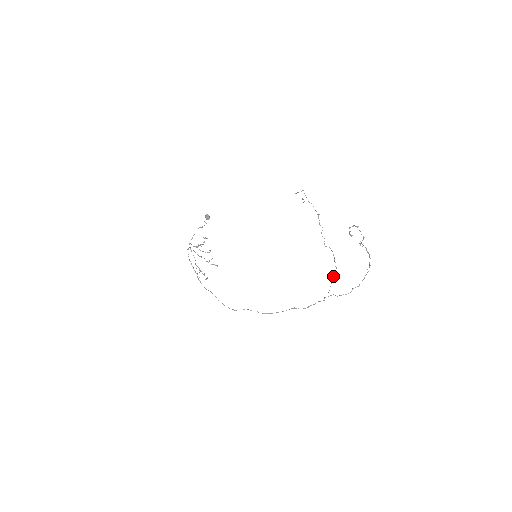
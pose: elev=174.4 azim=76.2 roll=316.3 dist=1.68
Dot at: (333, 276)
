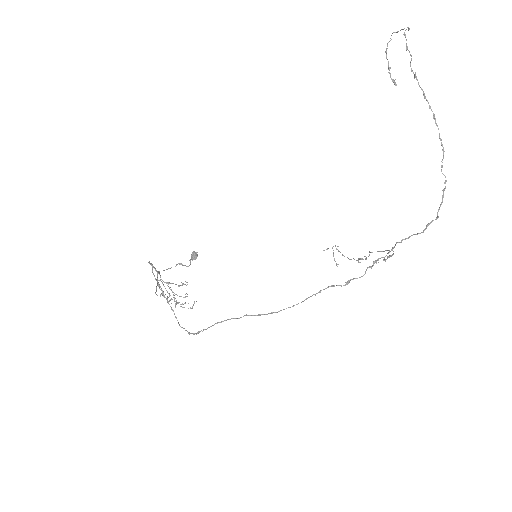
Dot at: (390, 255)
